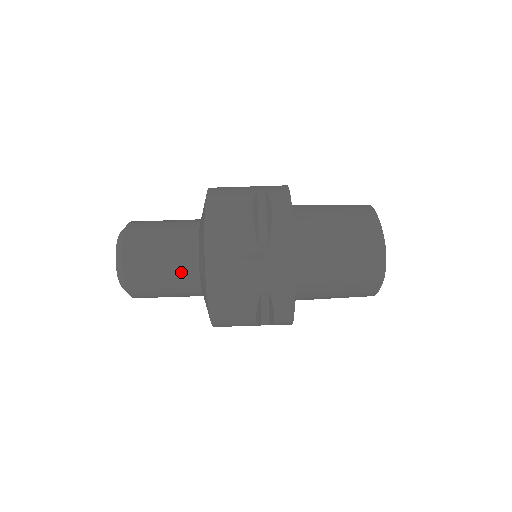
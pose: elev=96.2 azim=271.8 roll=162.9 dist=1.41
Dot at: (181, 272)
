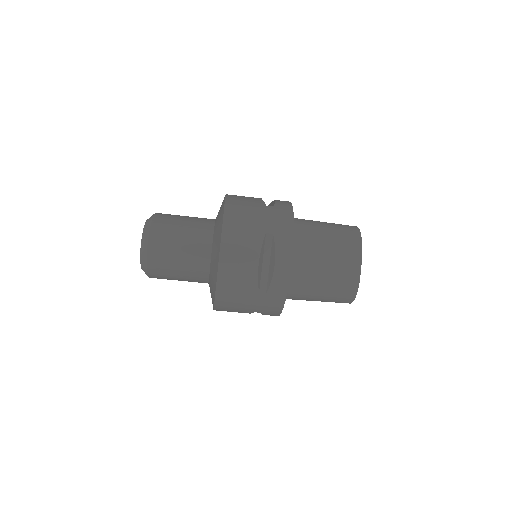
Dot at: (194, 279)
